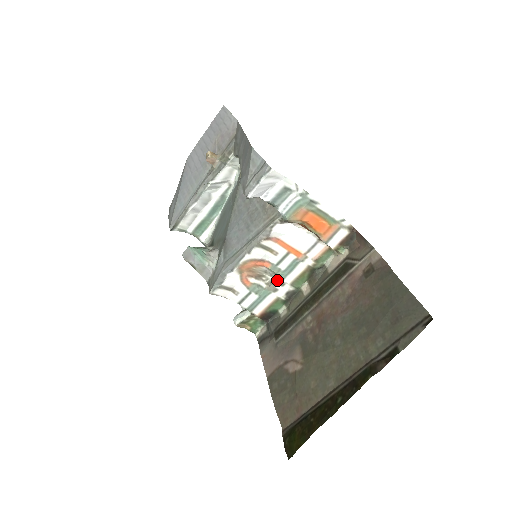
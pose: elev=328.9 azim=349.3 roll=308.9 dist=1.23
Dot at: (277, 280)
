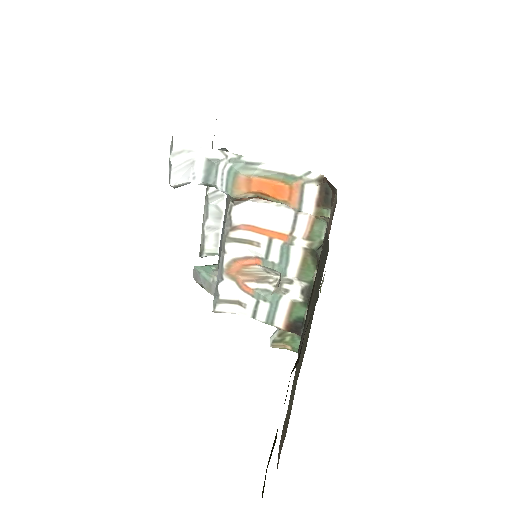
Dot at: (280, 278)
